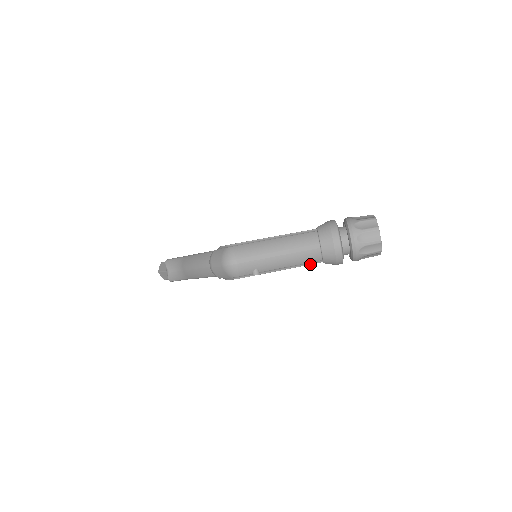
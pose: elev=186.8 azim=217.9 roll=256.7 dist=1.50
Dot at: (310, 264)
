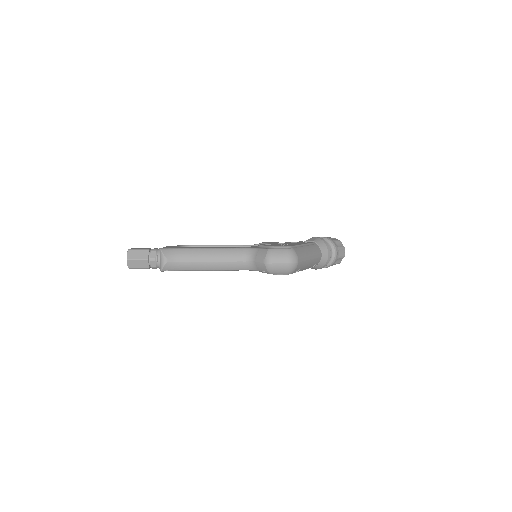
Dot at: (311, 267)
